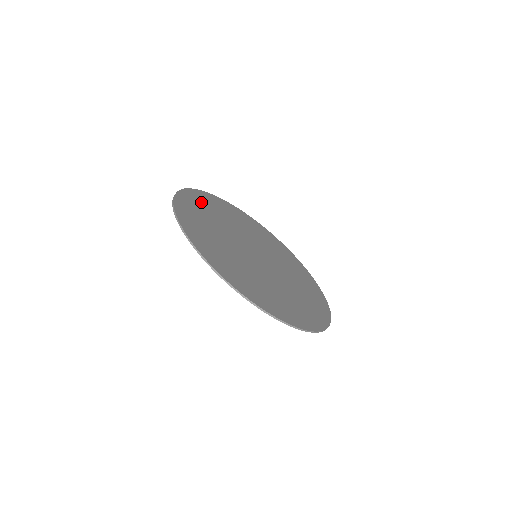
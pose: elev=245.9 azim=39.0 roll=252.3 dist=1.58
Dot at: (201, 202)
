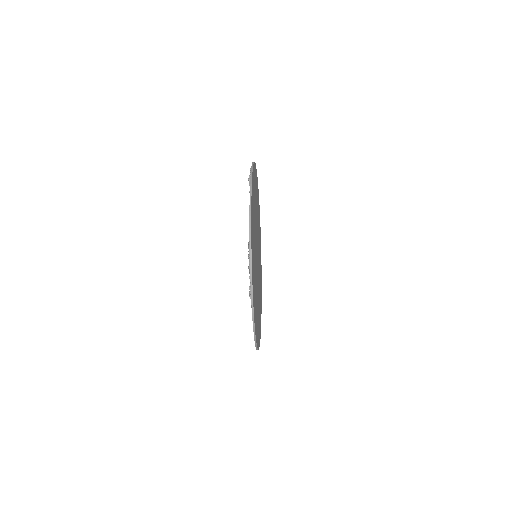
Dot at: occluded
